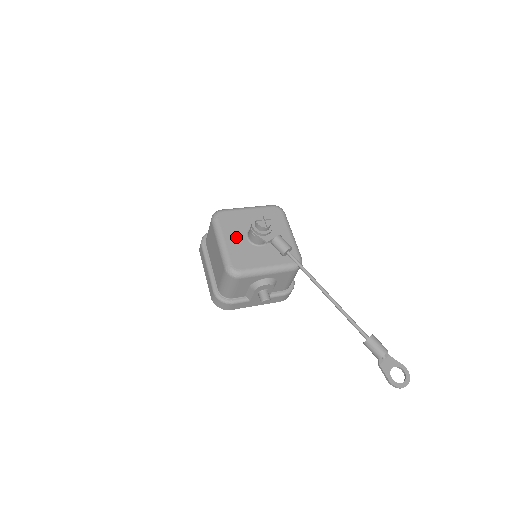
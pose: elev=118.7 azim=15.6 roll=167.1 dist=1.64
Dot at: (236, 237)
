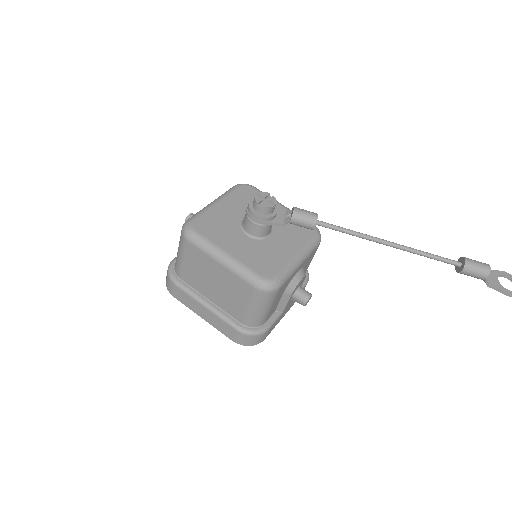
Dot at: (235, 241)
